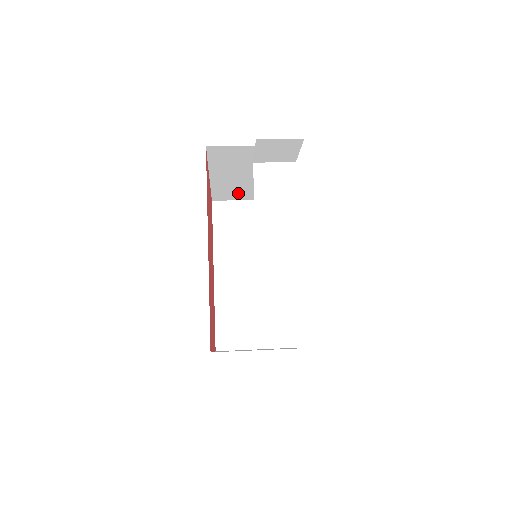
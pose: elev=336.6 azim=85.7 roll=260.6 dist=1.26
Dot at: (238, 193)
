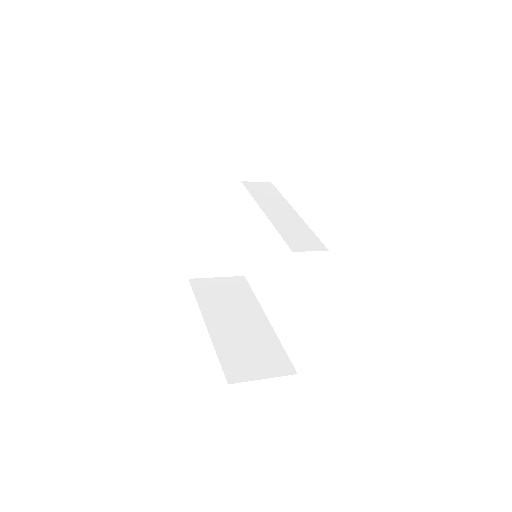
Dot at: (213, 262)
